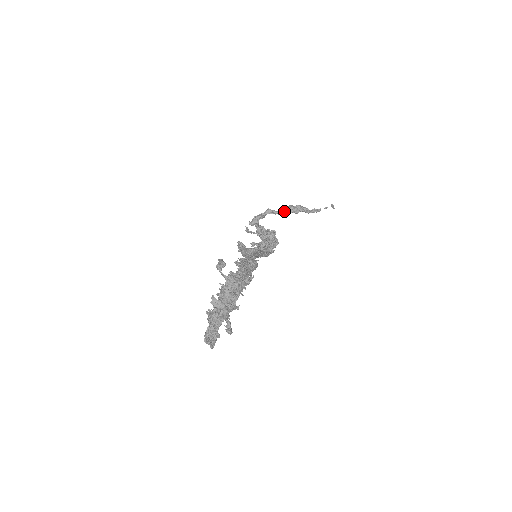
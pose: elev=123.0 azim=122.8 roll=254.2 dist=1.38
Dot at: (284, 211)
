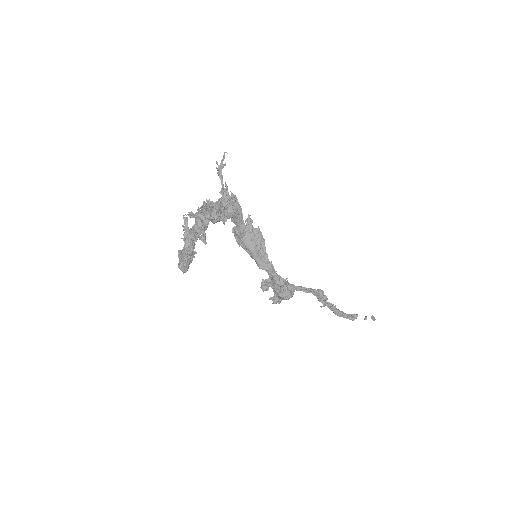
Dot at: (305, 287)
